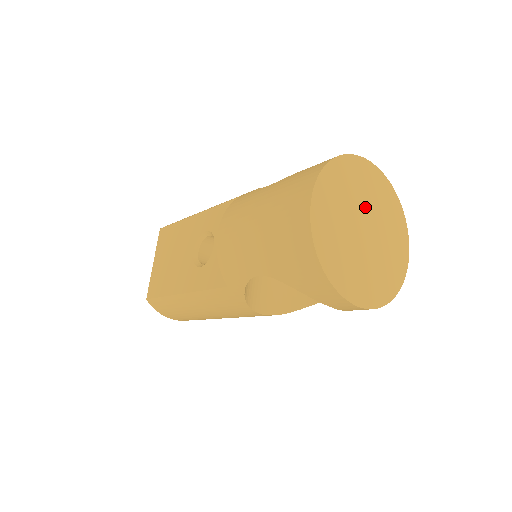
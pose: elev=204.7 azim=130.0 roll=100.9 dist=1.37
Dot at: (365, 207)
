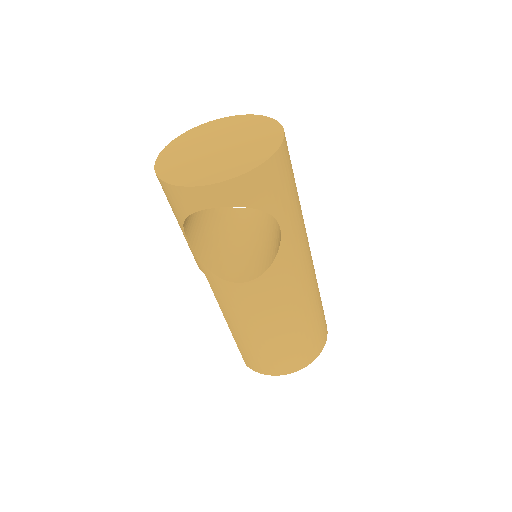
Dot at: (220, 137)
